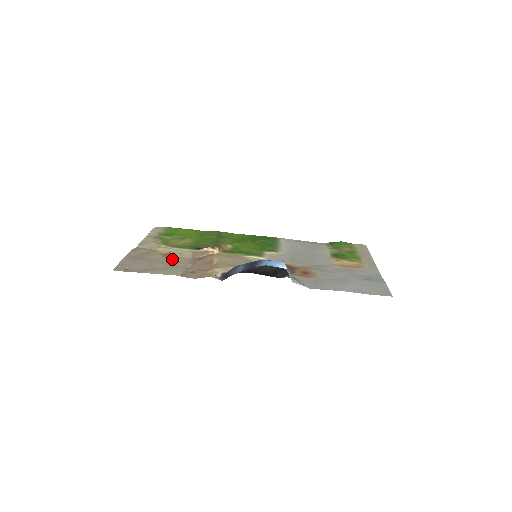
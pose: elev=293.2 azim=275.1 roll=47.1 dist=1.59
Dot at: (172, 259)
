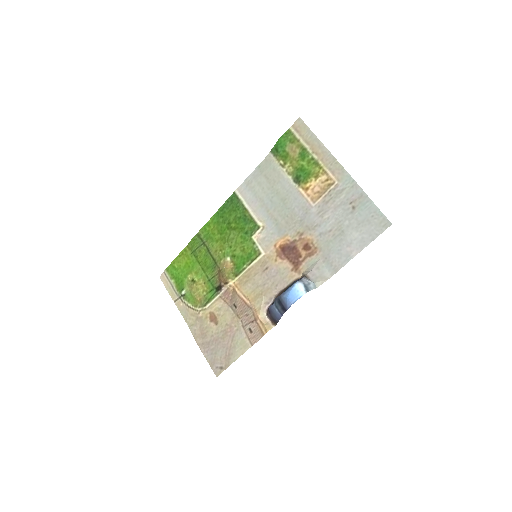
Dot at: (222, 323)
